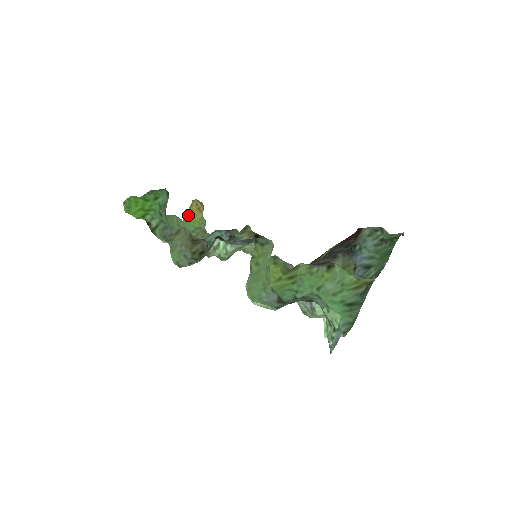
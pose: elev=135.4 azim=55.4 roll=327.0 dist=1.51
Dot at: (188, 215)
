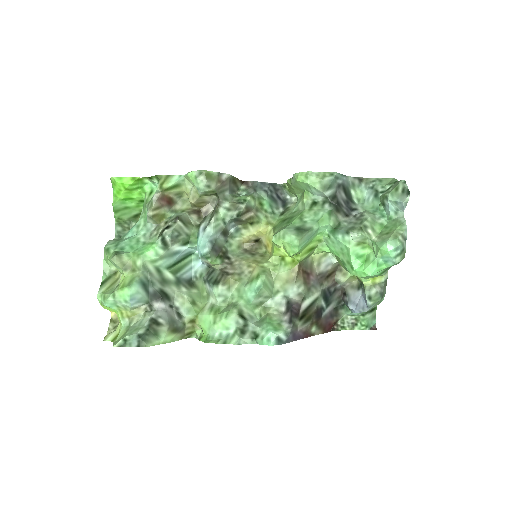
Dot at: (105, 308)
